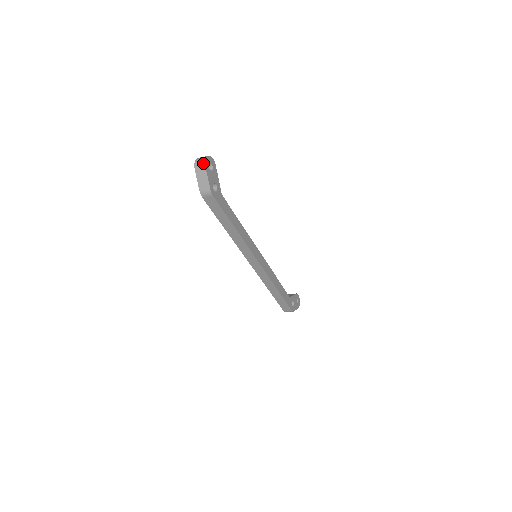
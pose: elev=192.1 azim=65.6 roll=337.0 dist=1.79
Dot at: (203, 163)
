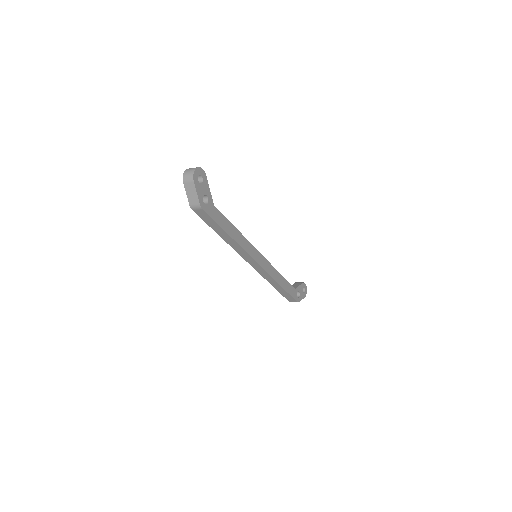
Dot at: (191, 177)
